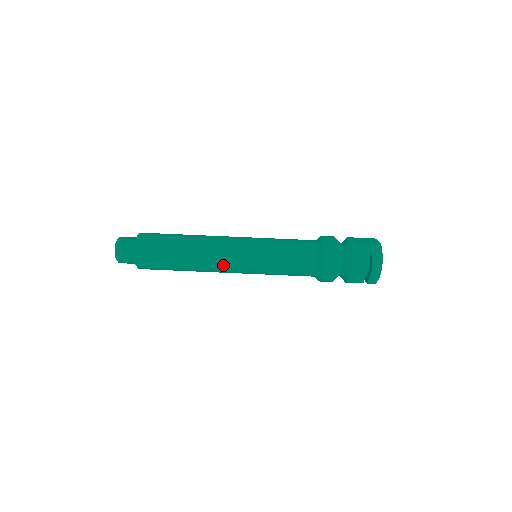
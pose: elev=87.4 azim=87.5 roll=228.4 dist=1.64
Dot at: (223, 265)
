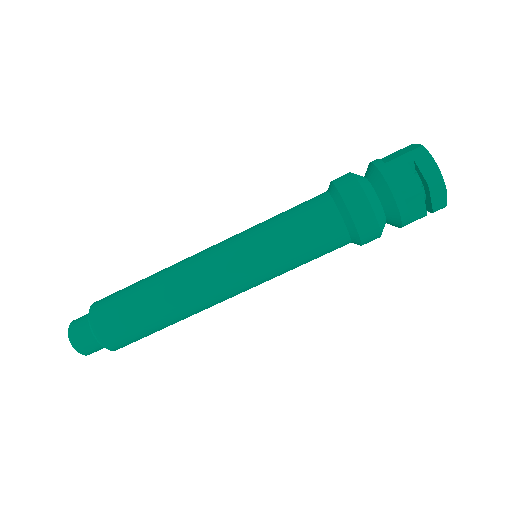
Dot at: (214, 290)
